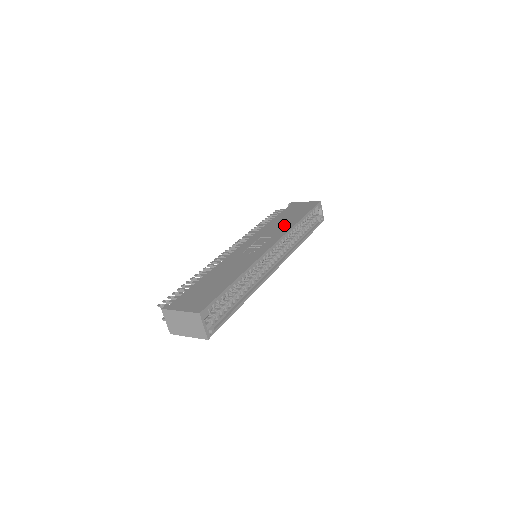
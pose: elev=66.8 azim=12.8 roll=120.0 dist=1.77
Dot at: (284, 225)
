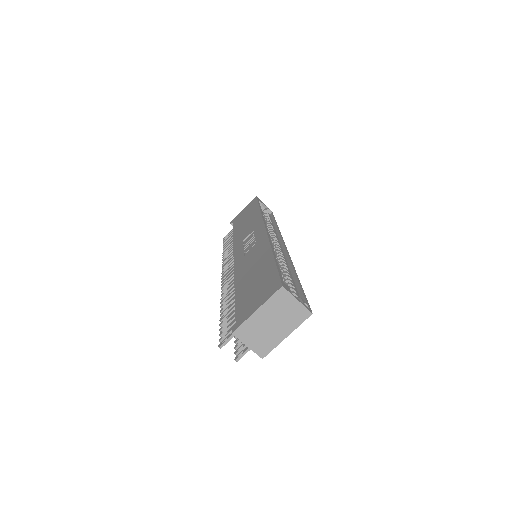
Dot at: (251, 221)
